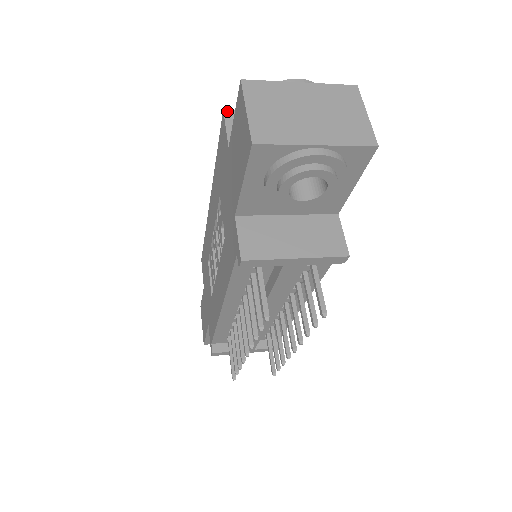
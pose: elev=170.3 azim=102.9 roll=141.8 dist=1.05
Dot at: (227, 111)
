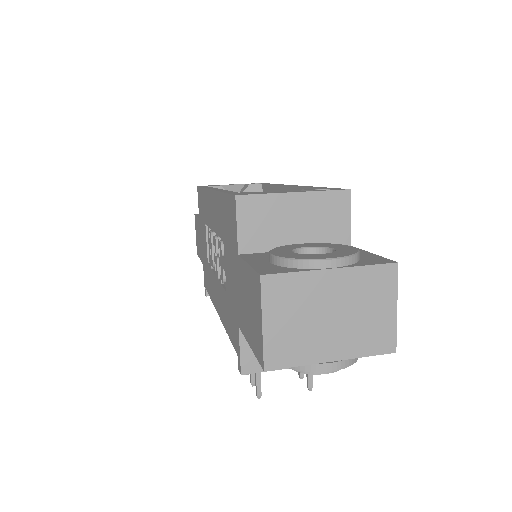
Dot at: (240, 197)
